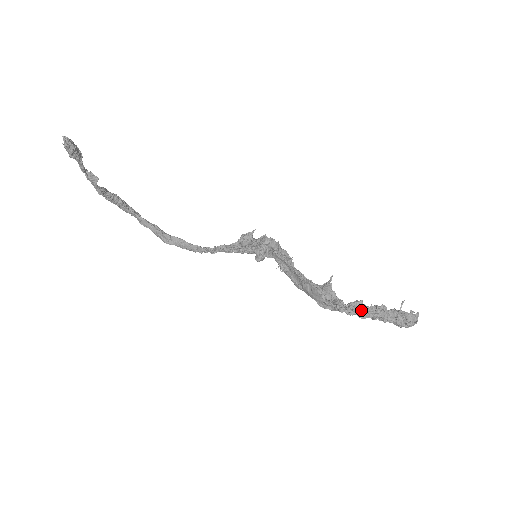
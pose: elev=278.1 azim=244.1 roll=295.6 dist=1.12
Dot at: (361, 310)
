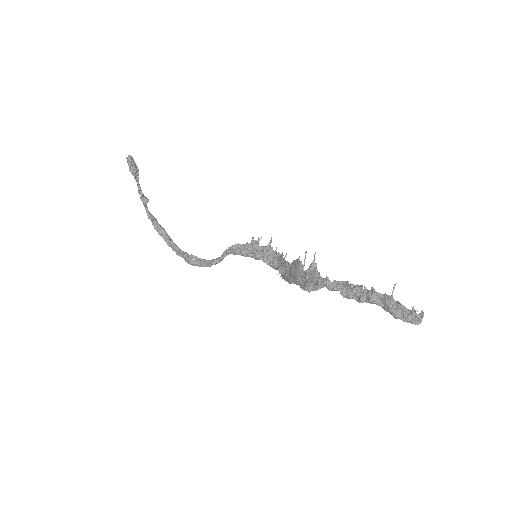
Dot at: (344, 286)
